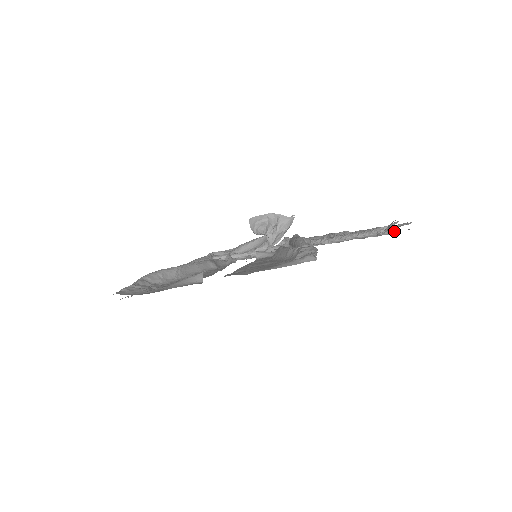
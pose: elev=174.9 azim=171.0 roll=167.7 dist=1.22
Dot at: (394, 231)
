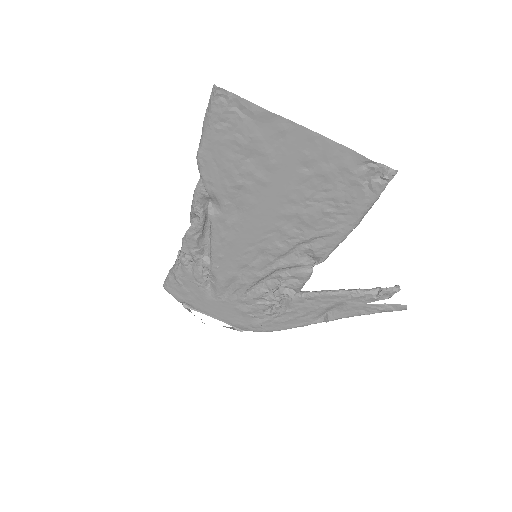
Dot at: (399, 288)
